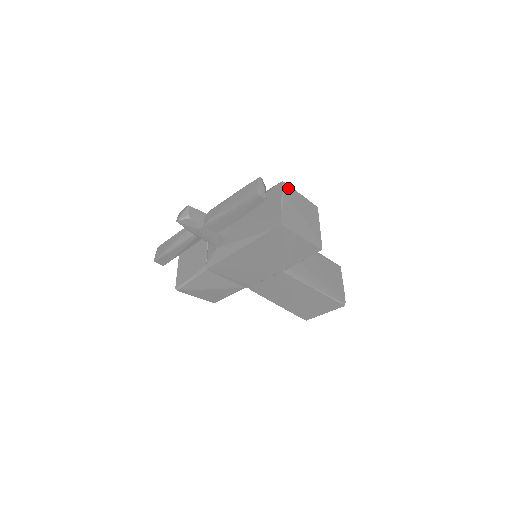
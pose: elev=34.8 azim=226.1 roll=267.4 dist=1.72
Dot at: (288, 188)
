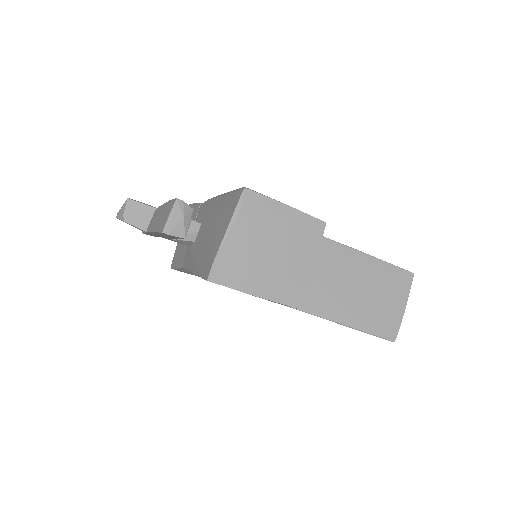
Dot at: (255, 200)
